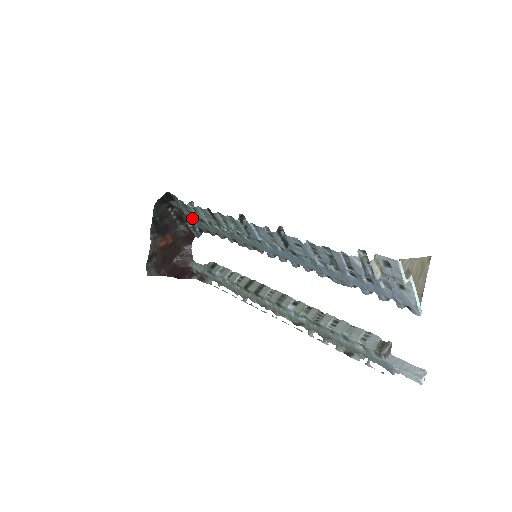
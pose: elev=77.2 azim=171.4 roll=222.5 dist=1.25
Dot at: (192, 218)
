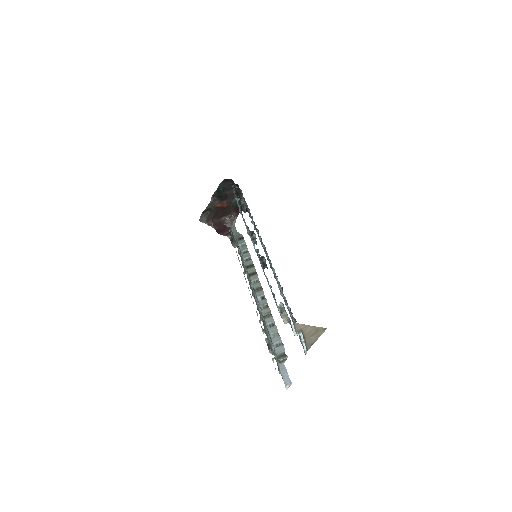
Dot at: occluded
